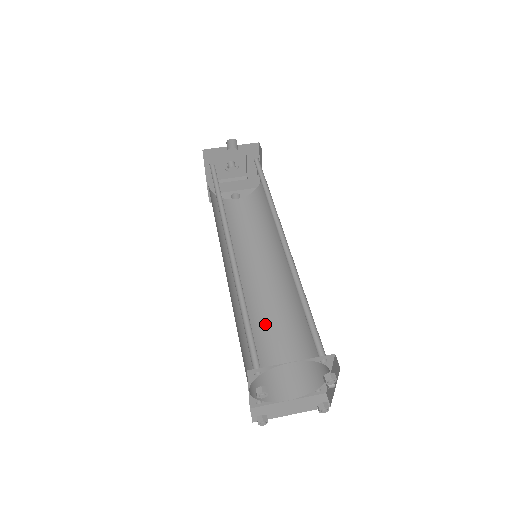
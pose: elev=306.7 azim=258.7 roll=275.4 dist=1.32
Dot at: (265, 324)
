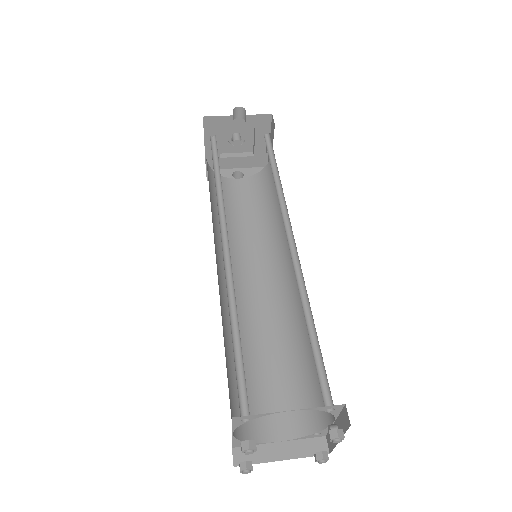
Dot at: (259, 340)
